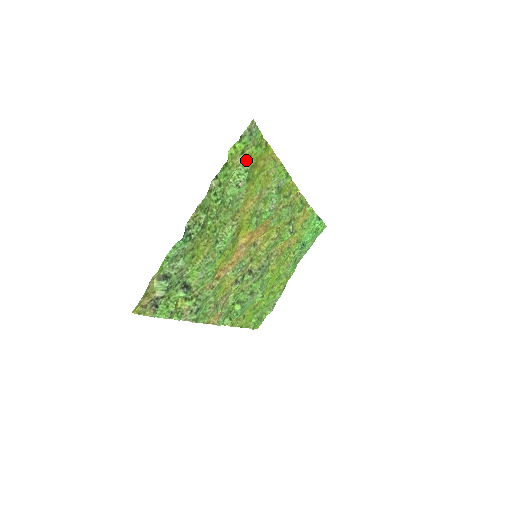
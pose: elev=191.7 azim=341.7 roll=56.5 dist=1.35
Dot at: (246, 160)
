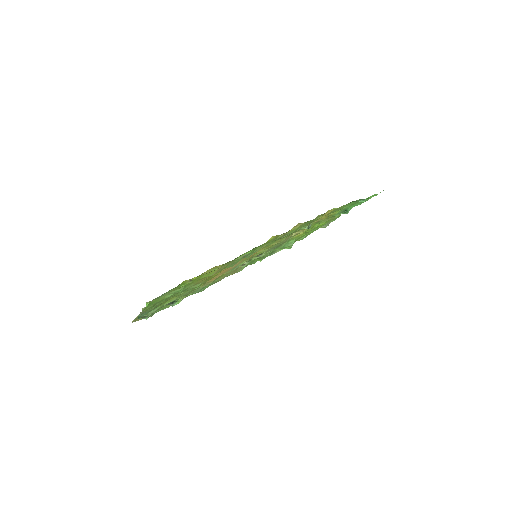
Dot at: (173, 290)
